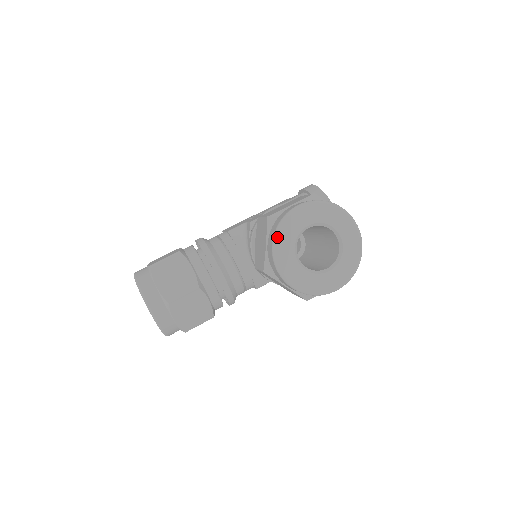
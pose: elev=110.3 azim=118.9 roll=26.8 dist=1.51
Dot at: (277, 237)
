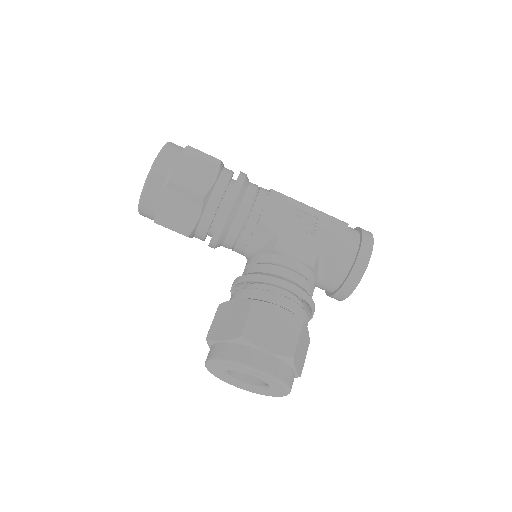
Dot at: (223, 363)
